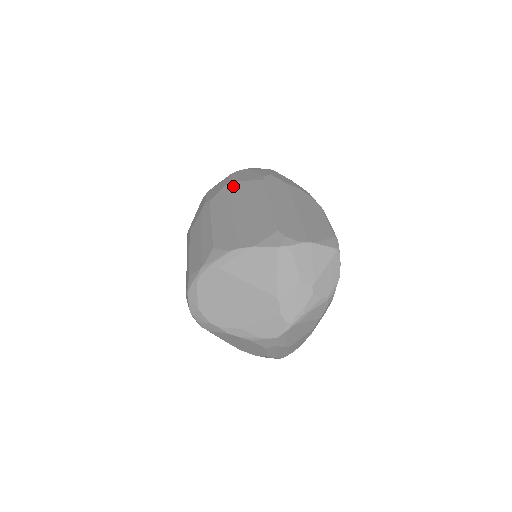
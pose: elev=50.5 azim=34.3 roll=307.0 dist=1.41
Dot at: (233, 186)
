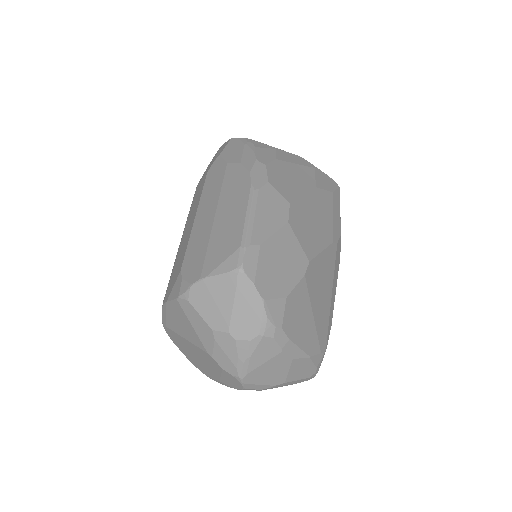
Dot at: (195, 192)
